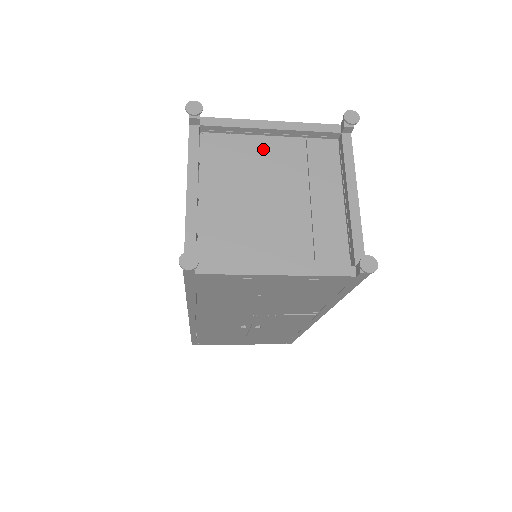
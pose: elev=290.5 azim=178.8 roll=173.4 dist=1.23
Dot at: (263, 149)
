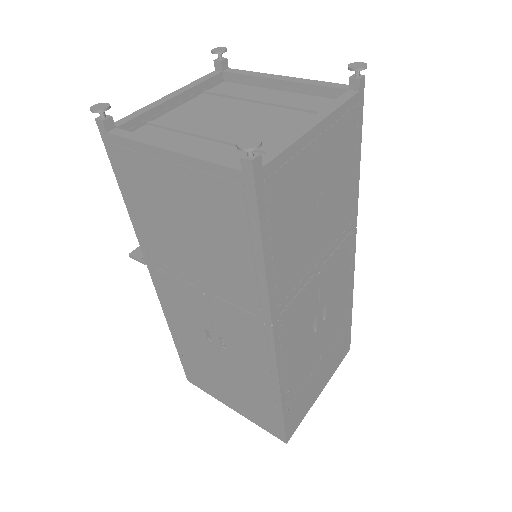
Dot at: (184, 113)
